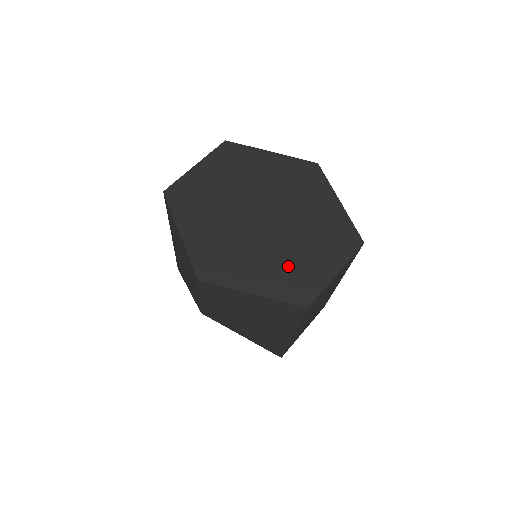
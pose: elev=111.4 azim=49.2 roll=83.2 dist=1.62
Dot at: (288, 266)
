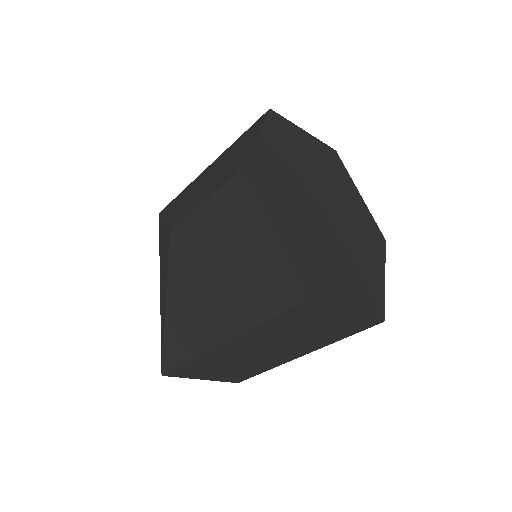
Dot at: (317, 256)
